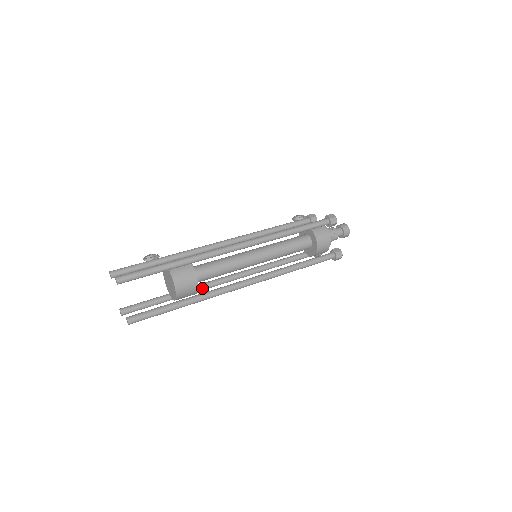
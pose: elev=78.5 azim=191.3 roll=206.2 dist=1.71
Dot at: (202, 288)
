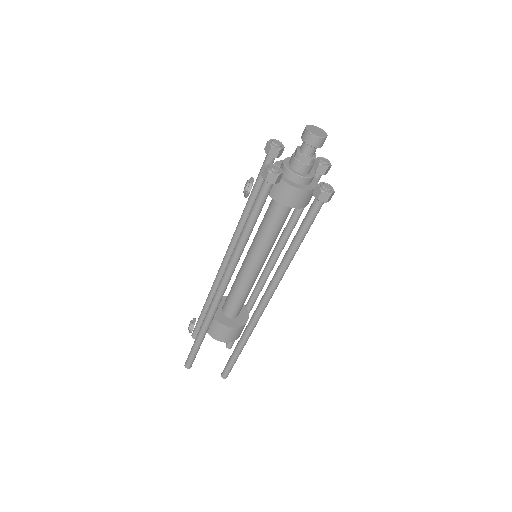
Dot at: (255, 297)
